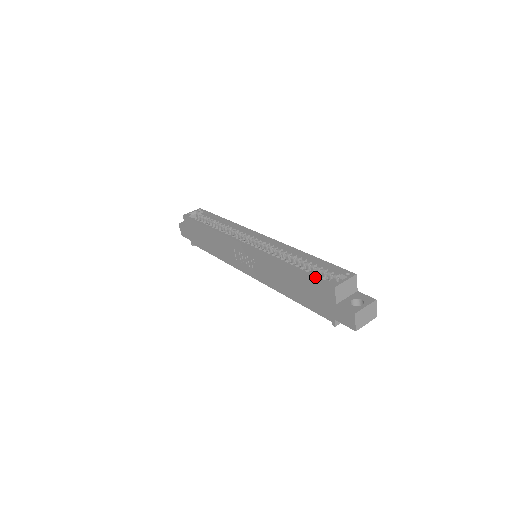
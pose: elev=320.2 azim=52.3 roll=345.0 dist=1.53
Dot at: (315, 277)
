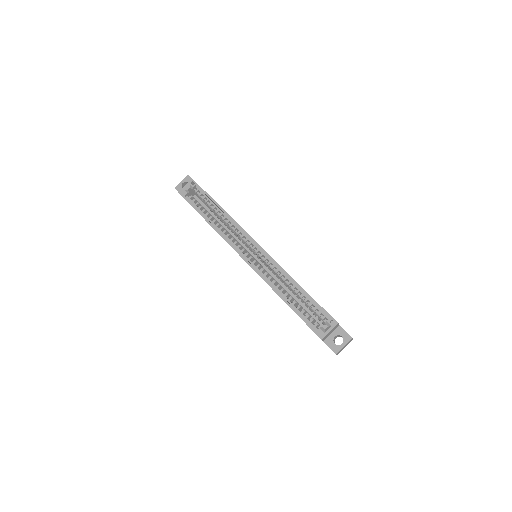
Dot at: (307, 324)
